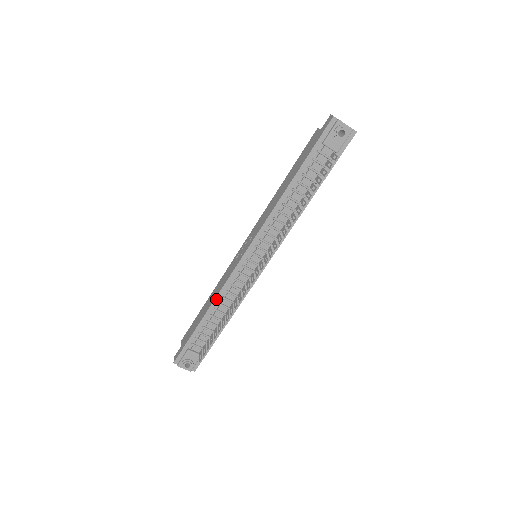
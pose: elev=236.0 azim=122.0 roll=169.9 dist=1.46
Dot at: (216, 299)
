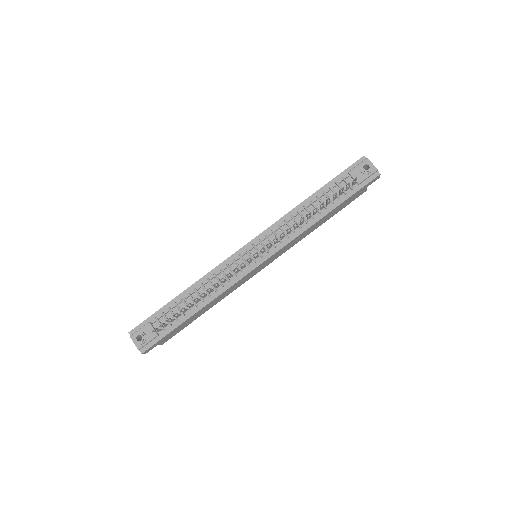
Dot at: (202, 279)
